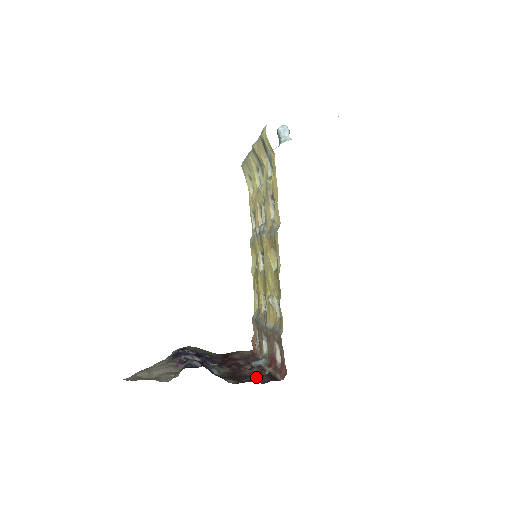
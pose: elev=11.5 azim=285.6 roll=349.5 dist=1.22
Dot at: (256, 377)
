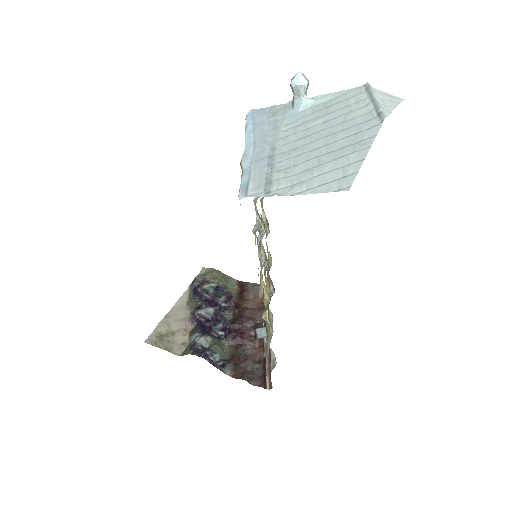
Dot at: (254, 360)
